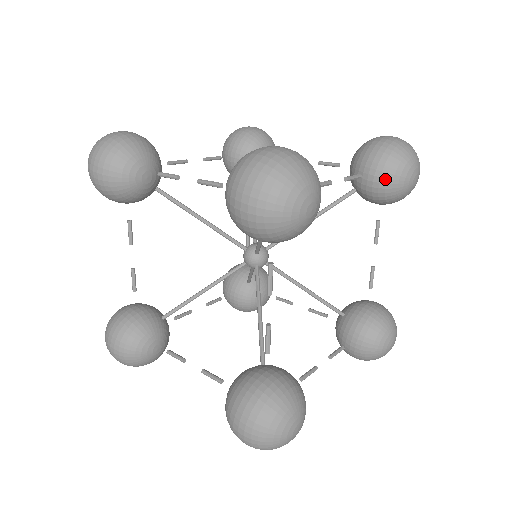
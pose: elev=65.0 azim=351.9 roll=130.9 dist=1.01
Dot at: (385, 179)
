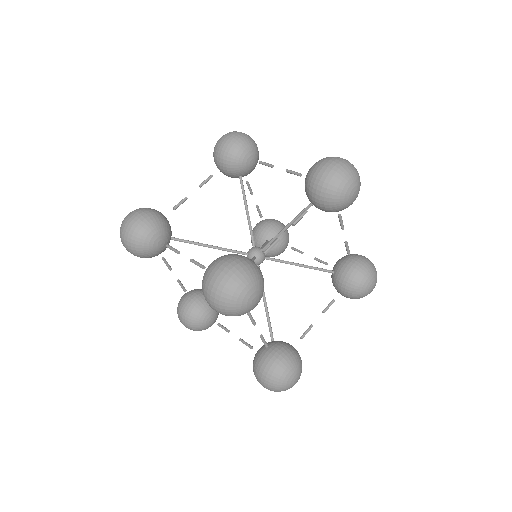
Dot at: (328, 205)
